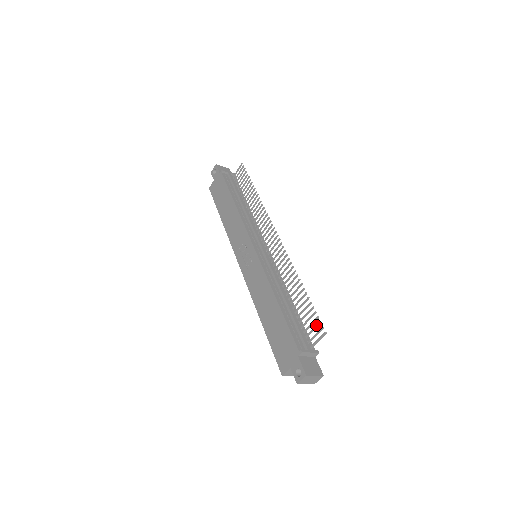
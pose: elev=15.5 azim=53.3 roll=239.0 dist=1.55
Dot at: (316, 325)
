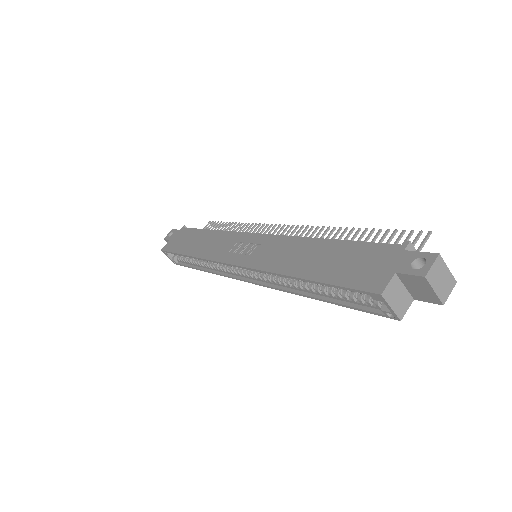
Dot at: (406, 237)
